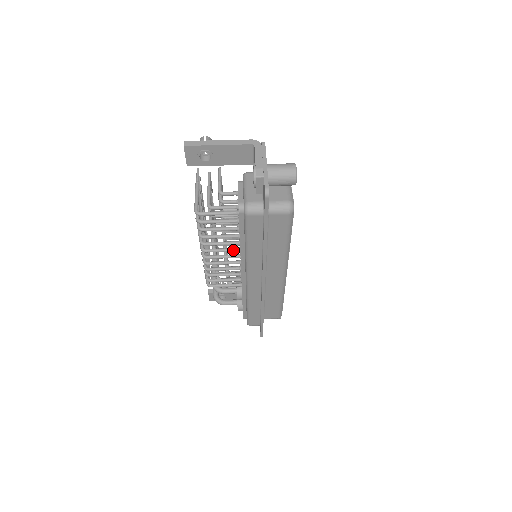
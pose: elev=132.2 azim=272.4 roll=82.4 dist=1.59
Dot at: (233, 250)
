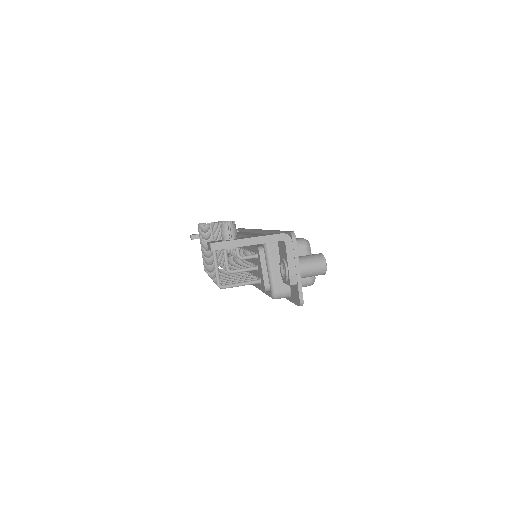
Dot at: occluded
